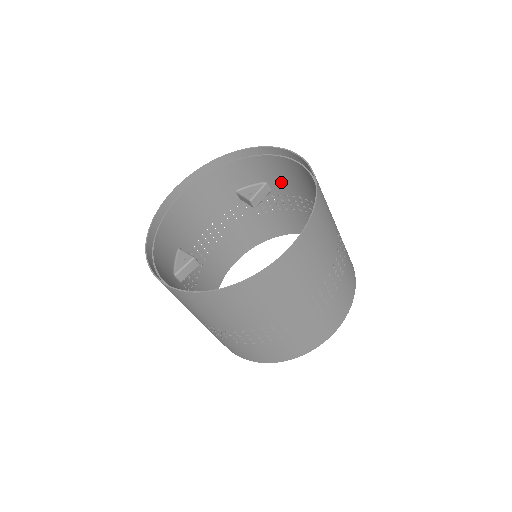
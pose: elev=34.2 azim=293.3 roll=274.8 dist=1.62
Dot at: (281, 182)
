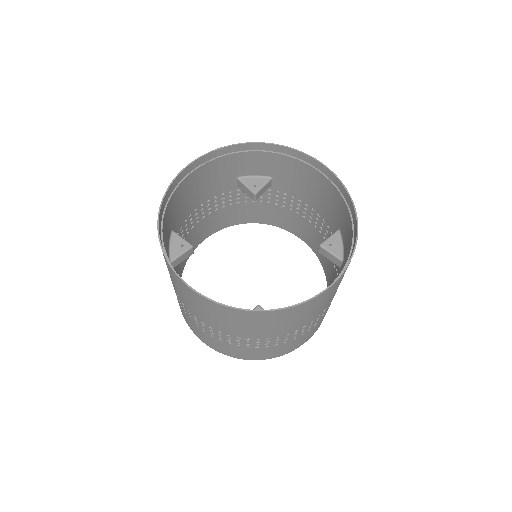
Dot at: (289, 182)
